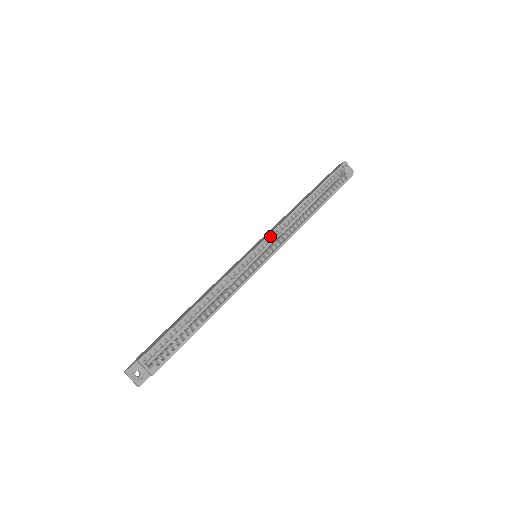
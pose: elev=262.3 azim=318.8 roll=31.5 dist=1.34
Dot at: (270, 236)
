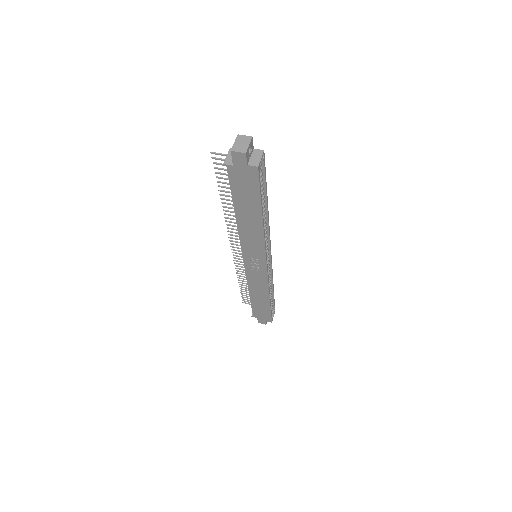
Dot at: (270, 263)
